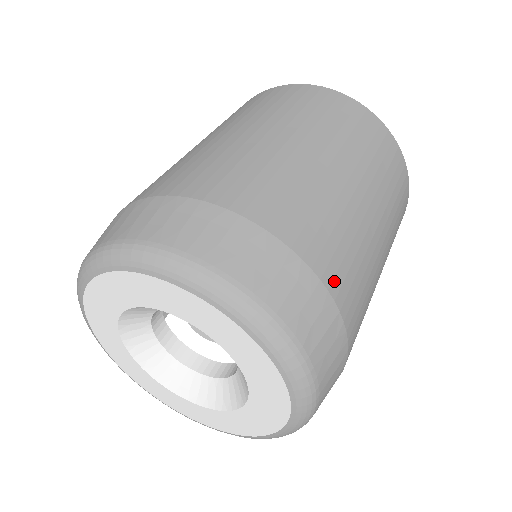
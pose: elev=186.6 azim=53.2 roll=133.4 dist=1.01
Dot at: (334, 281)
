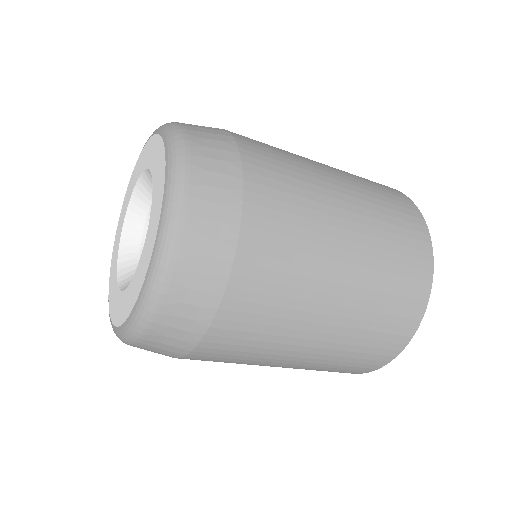
Dot at: (239, 135)
